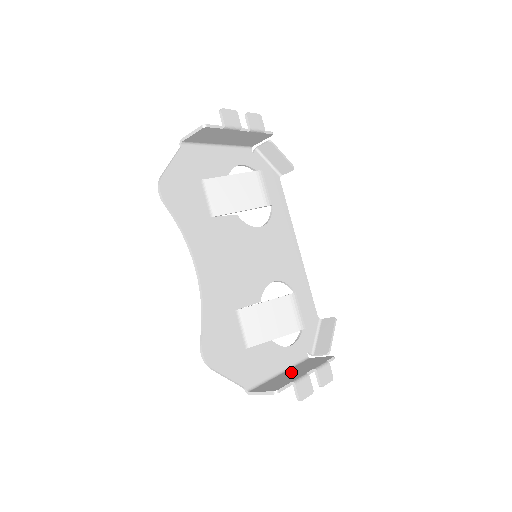
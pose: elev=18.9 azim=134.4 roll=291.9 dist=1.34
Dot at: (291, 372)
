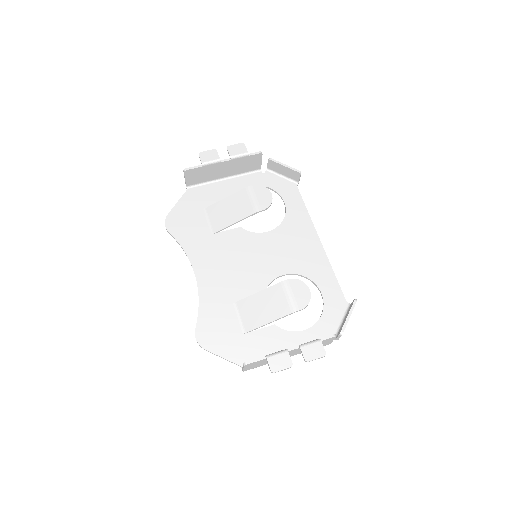
Dot at: occluded
